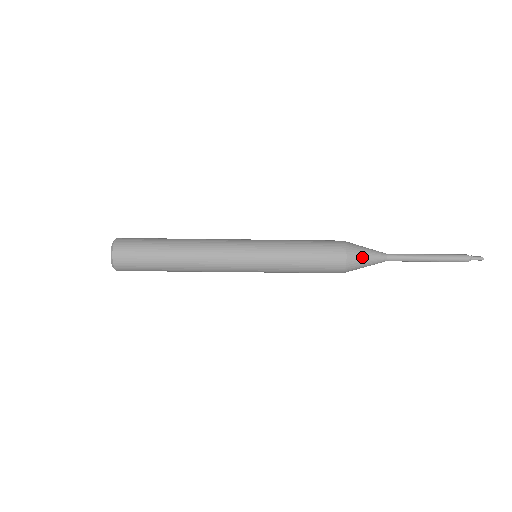
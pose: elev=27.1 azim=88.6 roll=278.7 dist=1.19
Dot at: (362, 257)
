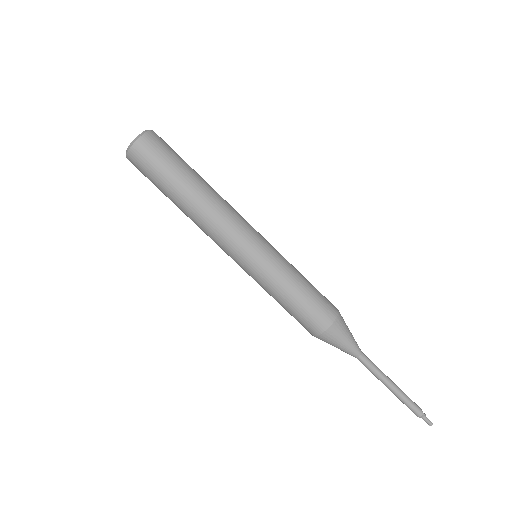
Dot at: (343, 336)
